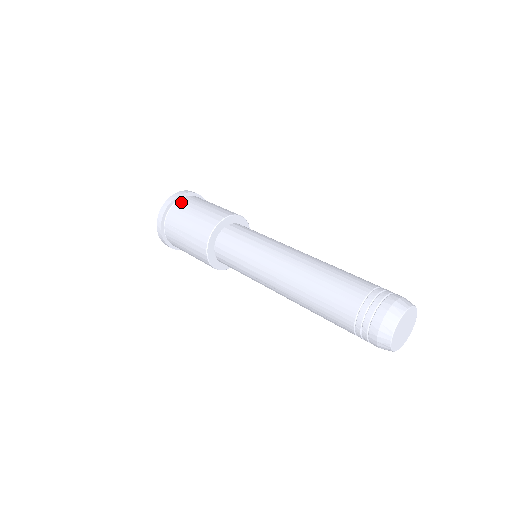
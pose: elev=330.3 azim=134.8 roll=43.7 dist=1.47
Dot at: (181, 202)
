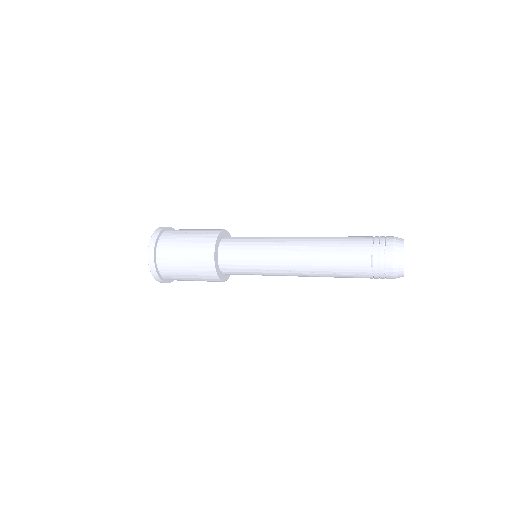
Dot at: occluded
